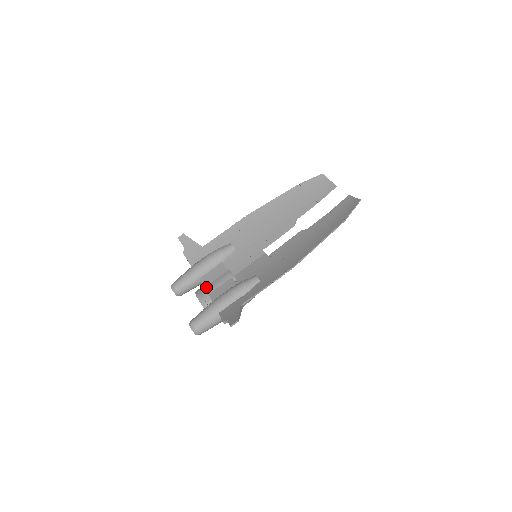
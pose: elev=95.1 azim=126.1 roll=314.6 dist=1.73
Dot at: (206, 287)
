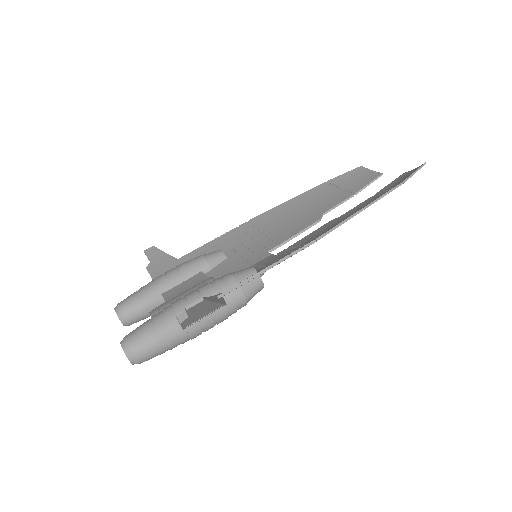
Dot at: (168, 300)
